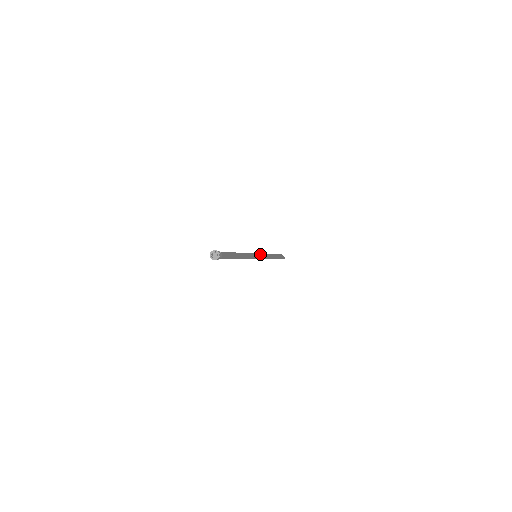
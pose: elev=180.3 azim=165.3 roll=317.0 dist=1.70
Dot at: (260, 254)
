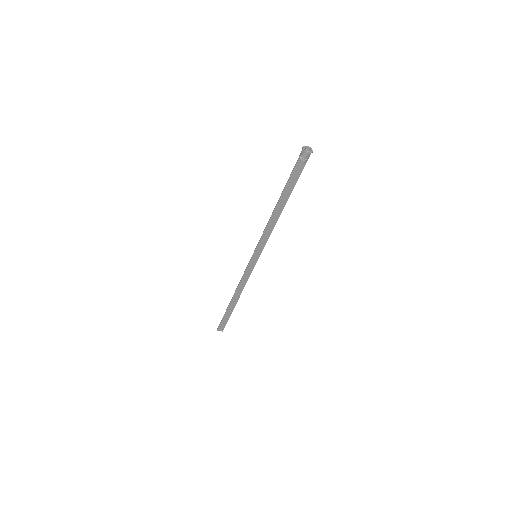
Dot at: (246, 270)
